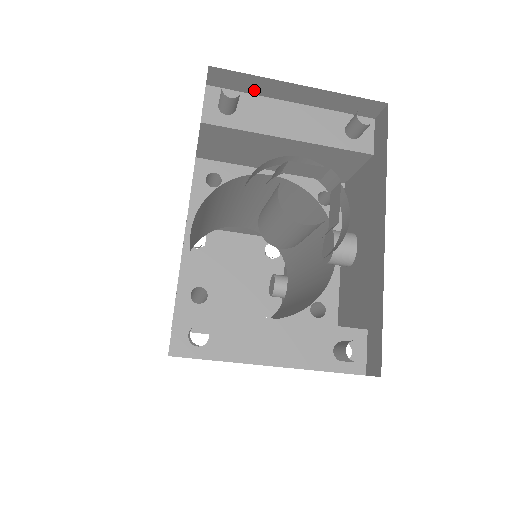
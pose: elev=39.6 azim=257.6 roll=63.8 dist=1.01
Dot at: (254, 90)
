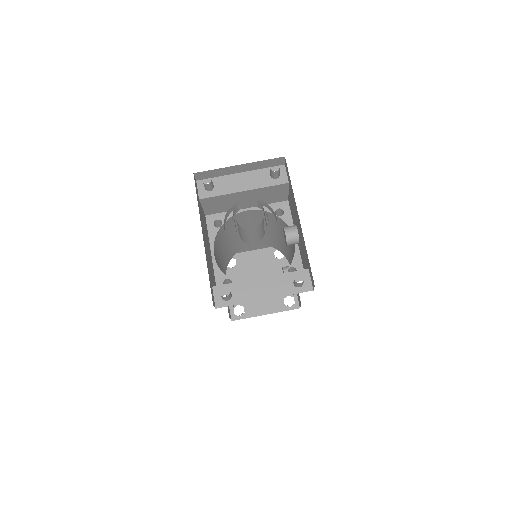
Dot at: (219, 175)
